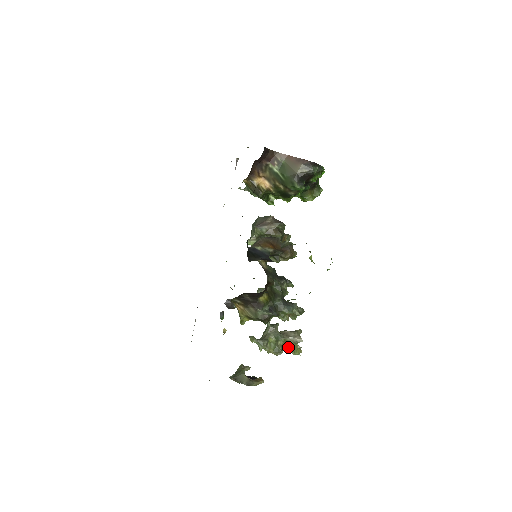
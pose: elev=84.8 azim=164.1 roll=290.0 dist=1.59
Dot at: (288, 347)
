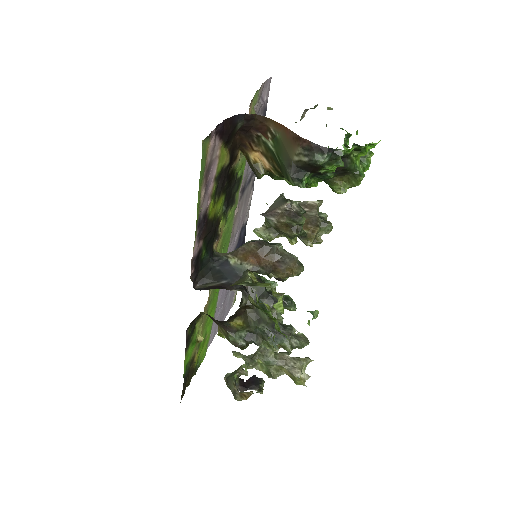
Dot at: (287, 374)
